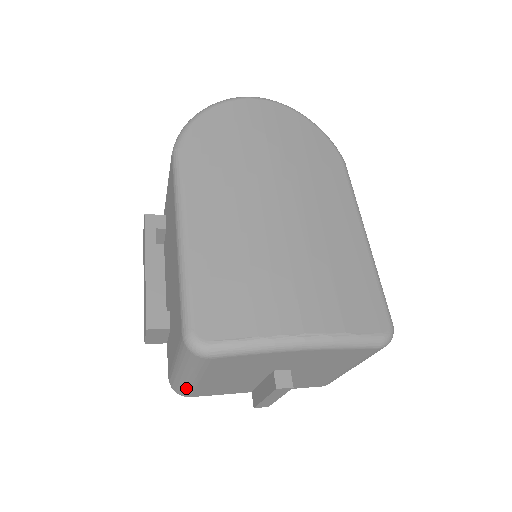
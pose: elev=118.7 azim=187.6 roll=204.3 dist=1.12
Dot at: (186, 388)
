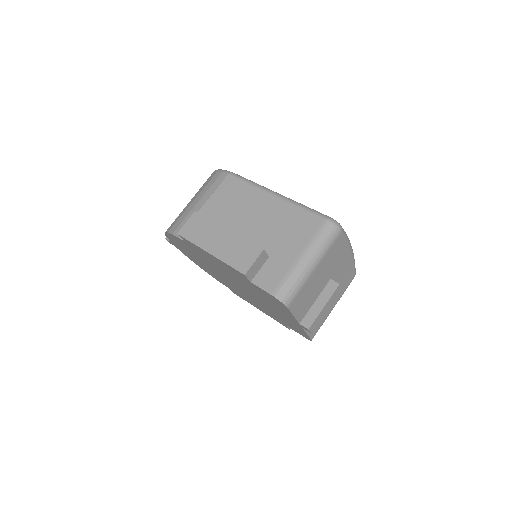
Dot at: (299, 286)
